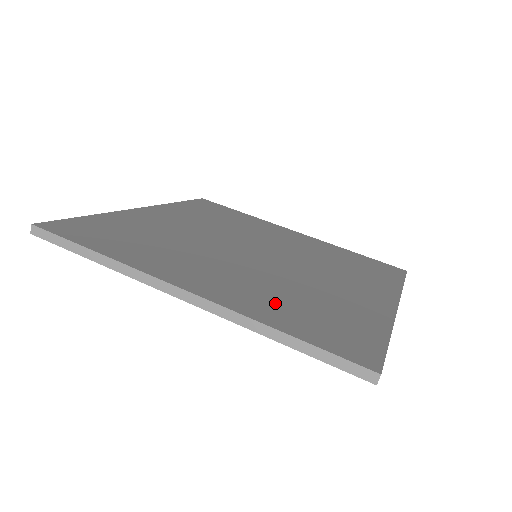
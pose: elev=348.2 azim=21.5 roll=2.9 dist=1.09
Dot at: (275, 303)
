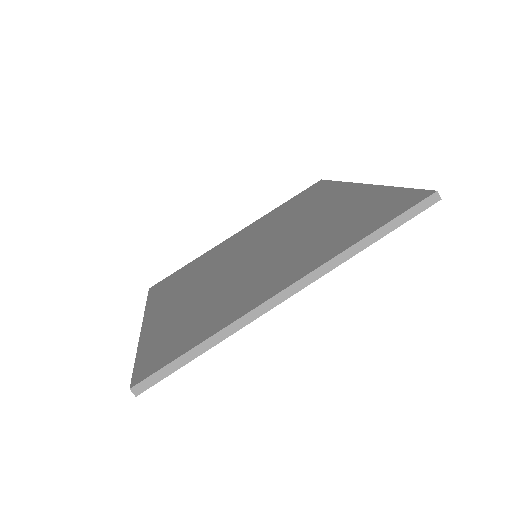
Dot at: (330, 240)
